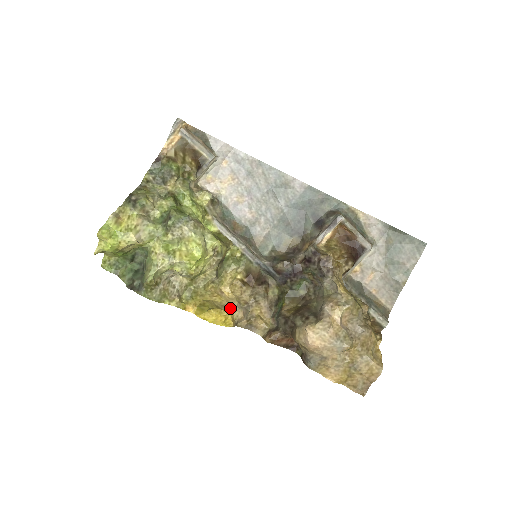
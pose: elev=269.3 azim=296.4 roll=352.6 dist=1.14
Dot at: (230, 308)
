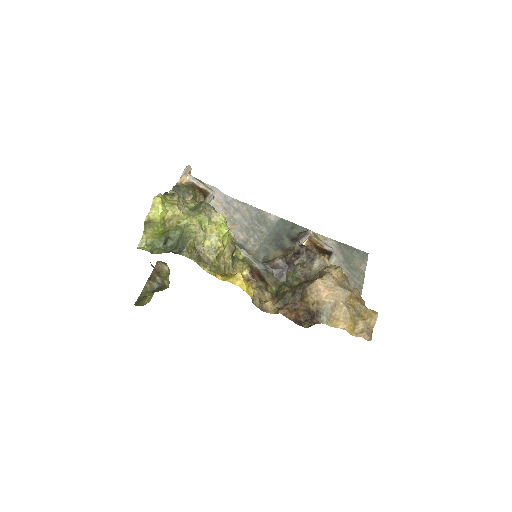
Dot at: occluded
